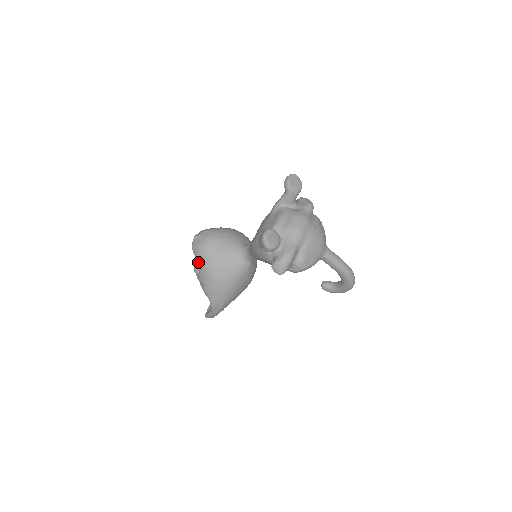
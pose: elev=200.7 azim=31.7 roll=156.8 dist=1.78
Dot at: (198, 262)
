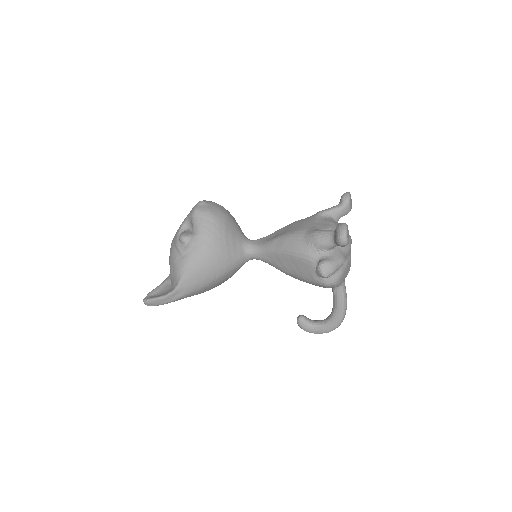
Dot at: (196, 229)
